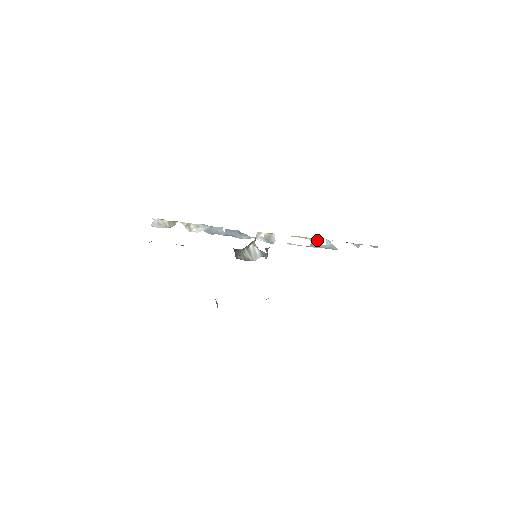
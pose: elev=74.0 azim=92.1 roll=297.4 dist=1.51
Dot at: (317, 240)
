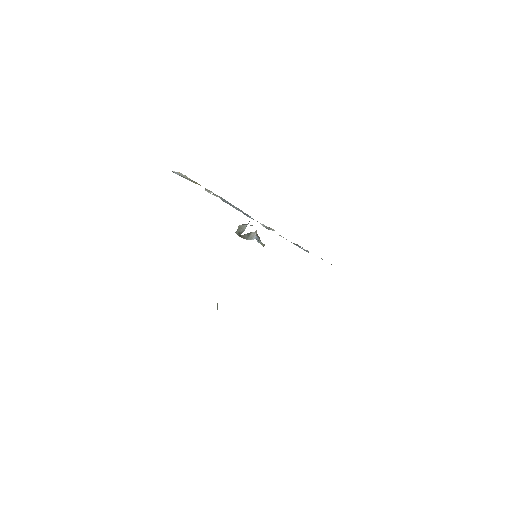
Dot at: (302, 247)
